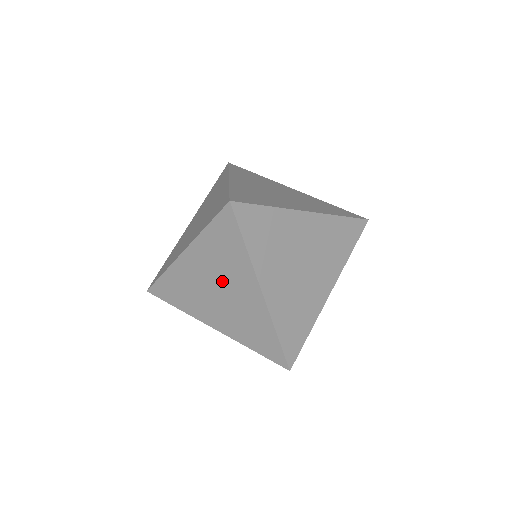
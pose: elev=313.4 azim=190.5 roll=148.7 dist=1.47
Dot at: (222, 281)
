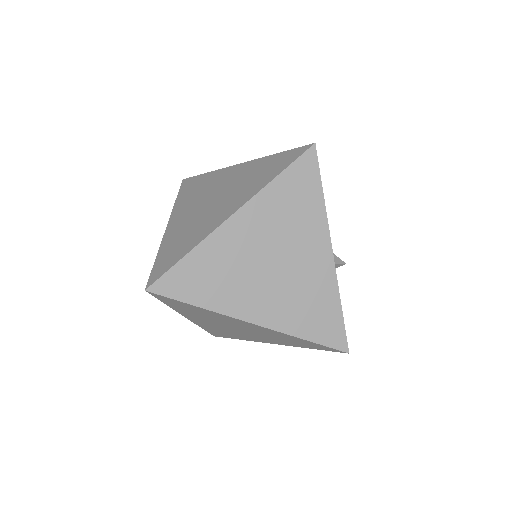
Dot at: (226, 324)
